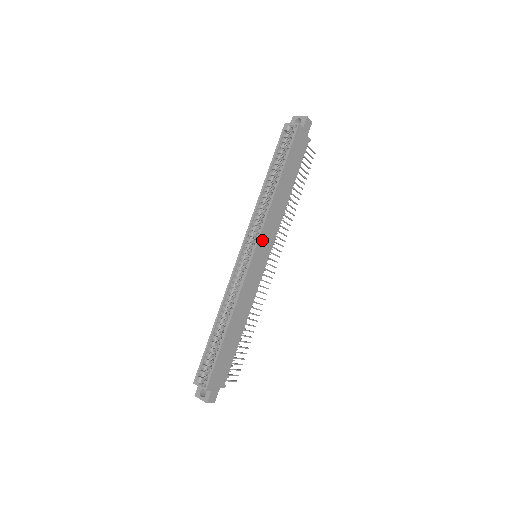
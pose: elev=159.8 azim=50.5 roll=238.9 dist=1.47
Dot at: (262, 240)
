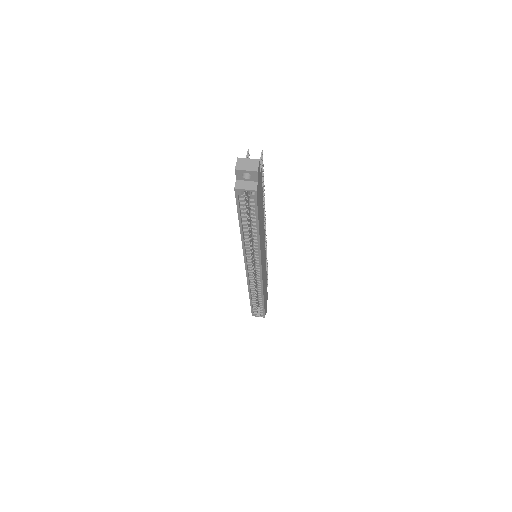
Dot at: (262, 258)
